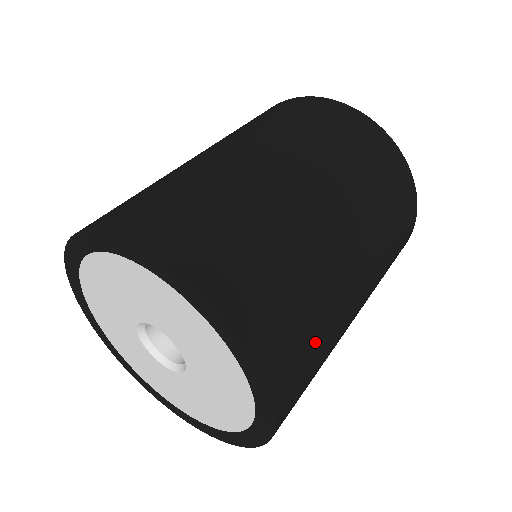
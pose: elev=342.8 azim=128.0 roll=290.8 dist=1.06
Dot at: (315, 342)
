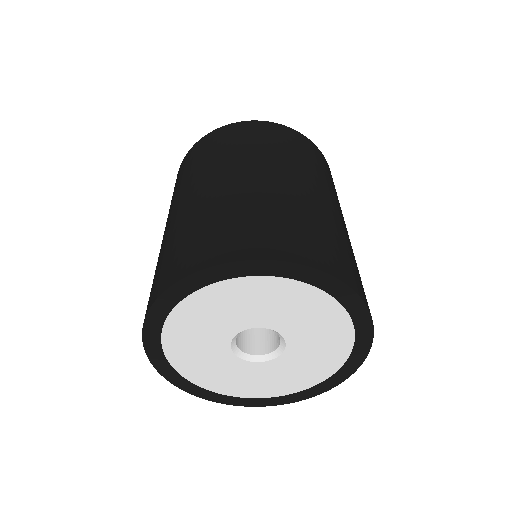
Dot at: occluded
